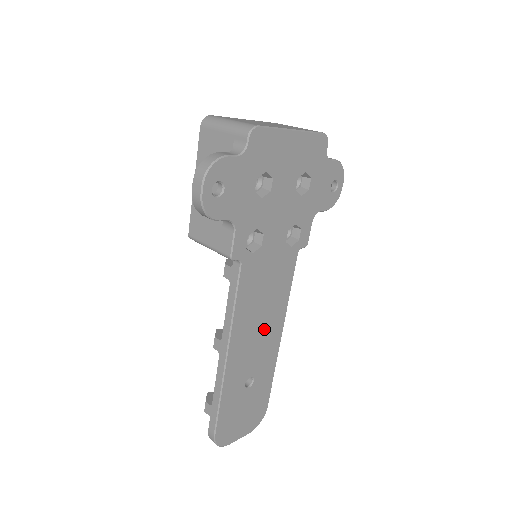
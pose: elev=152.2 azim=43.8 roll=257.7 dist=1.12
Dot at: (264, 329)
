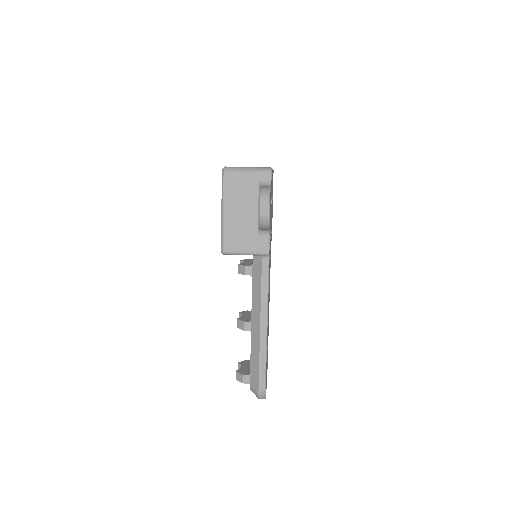
Dot at: occluded
